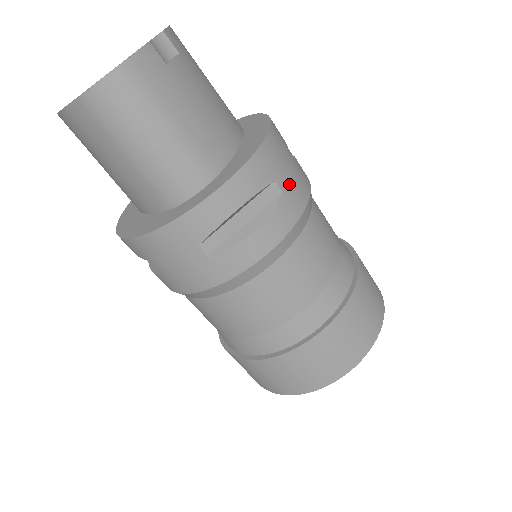
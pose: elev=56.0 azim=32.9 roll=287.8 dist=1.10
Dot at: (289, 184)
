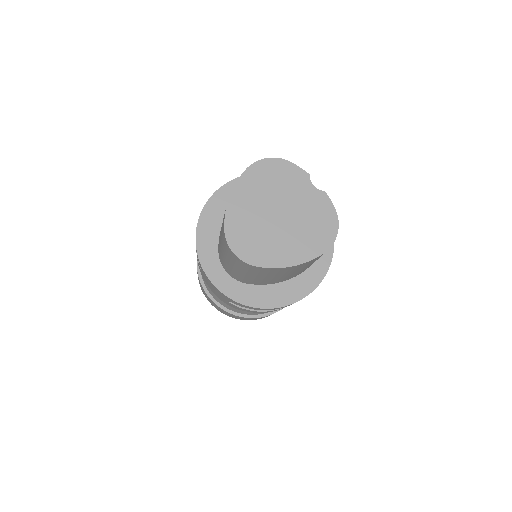
Dot at: occluded
